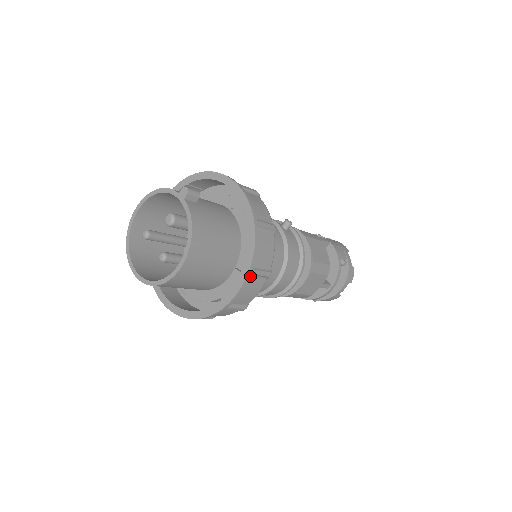
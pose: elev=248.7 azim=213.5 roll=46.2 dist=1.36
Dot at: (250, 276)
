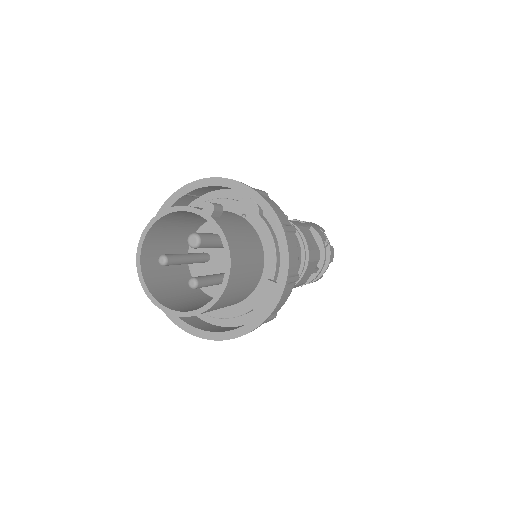
Dot at: occluded
